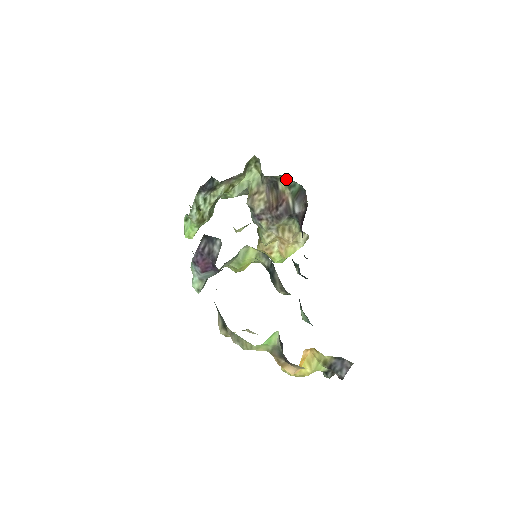
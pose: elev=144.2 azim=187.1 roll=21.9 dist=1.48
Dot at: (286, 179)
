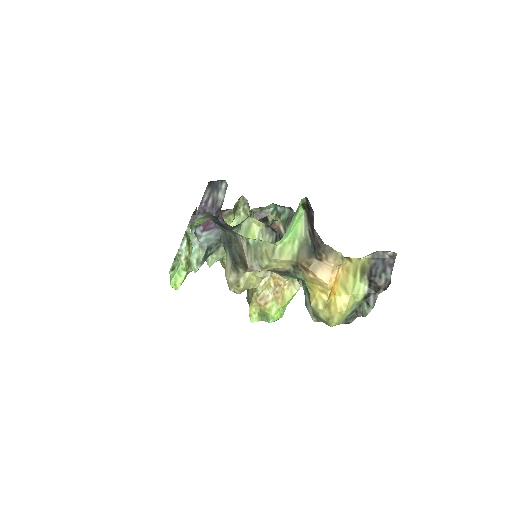
Dot at: (275, 210)
